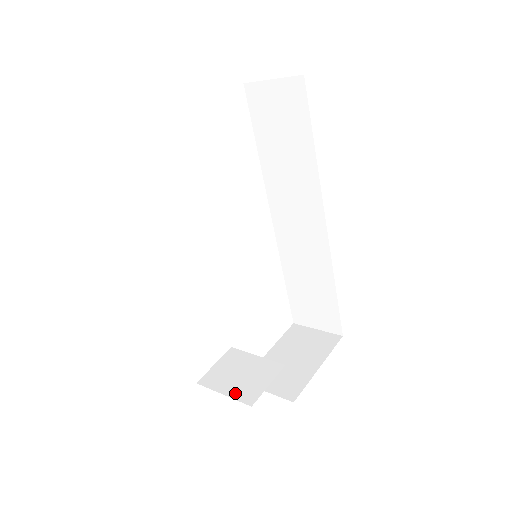
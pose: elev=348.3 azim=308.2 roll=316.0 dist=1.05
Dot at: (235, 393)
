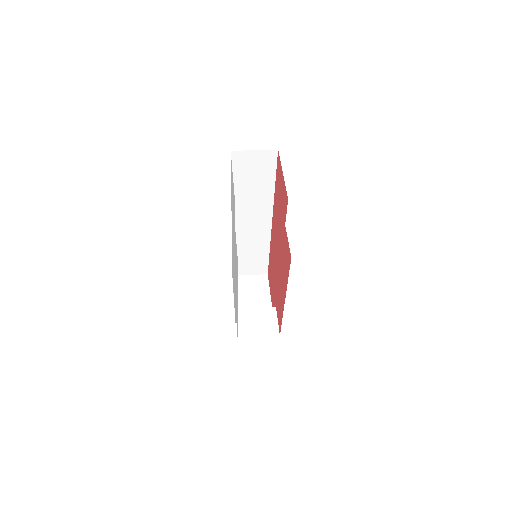
Dot at: (265, 333)
